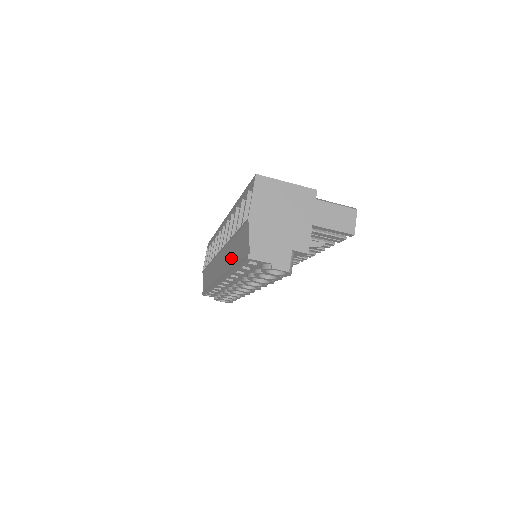
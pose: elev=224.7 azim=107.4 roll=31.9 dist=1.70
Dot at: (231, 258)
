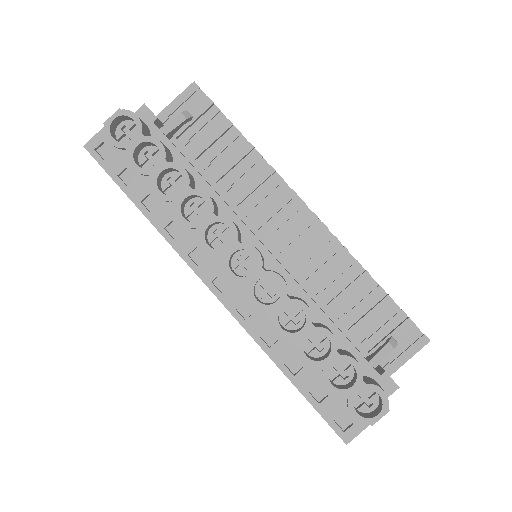
Dot at: occluded
